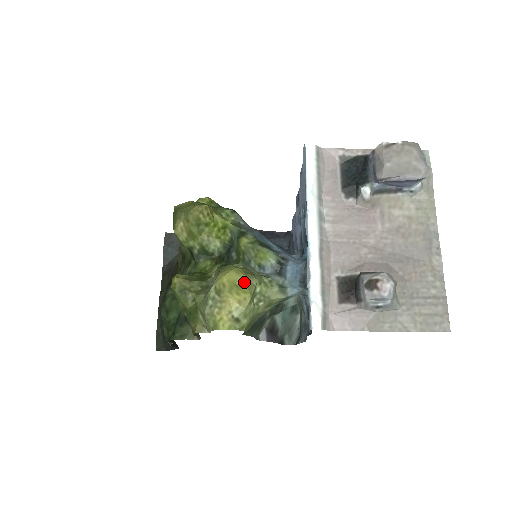
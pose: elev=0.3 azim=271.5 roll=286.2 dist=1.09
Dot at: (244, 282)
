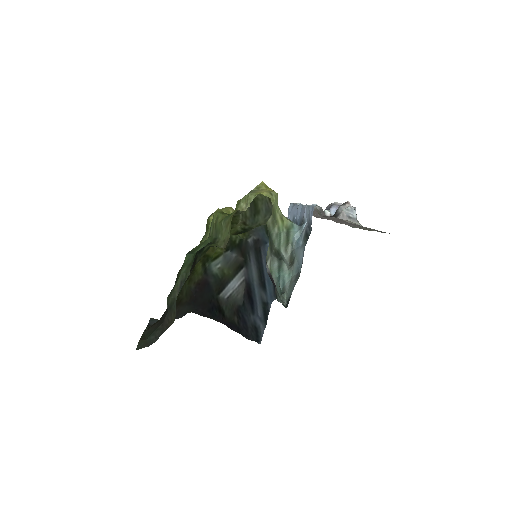
Dot at: occluded
